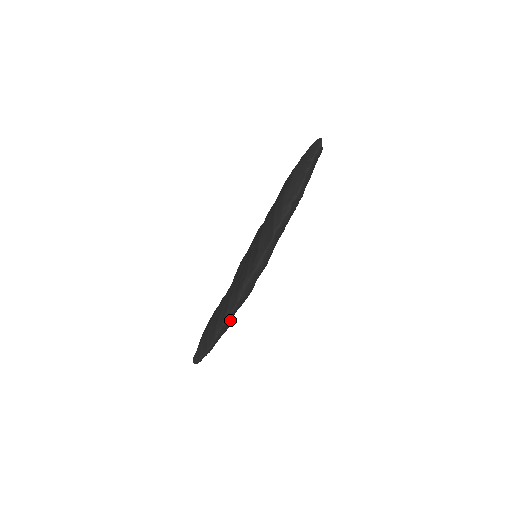
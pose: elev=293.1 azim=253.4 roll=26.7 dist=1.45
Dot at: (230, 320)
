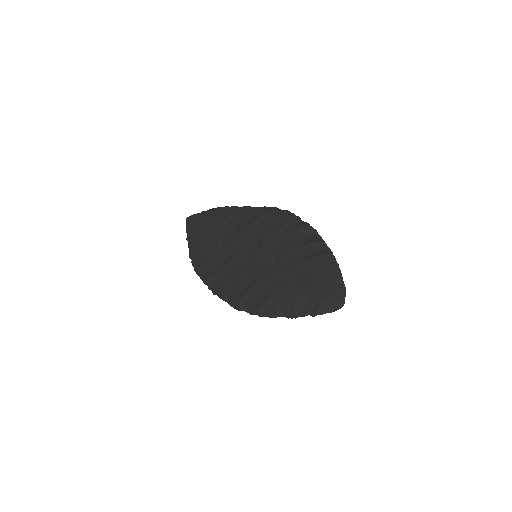
Dot at: occluded
